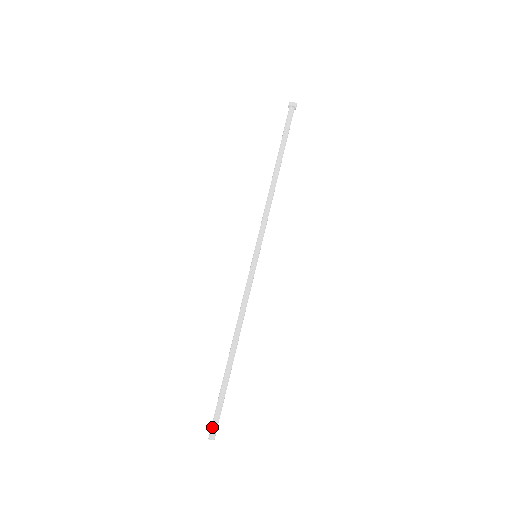
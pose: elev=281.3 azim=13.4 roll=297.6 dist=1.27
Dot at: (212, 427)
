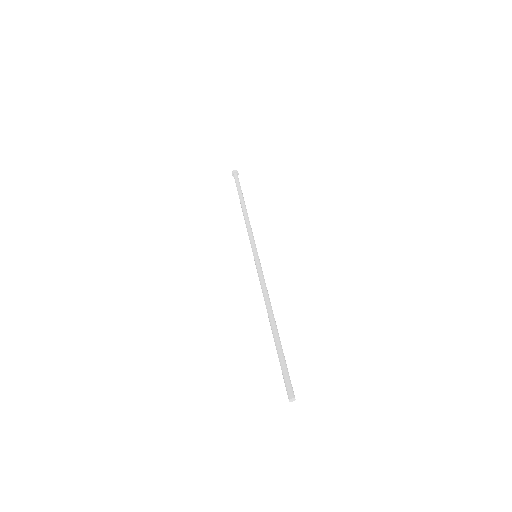
Dot at: (287, 387)
